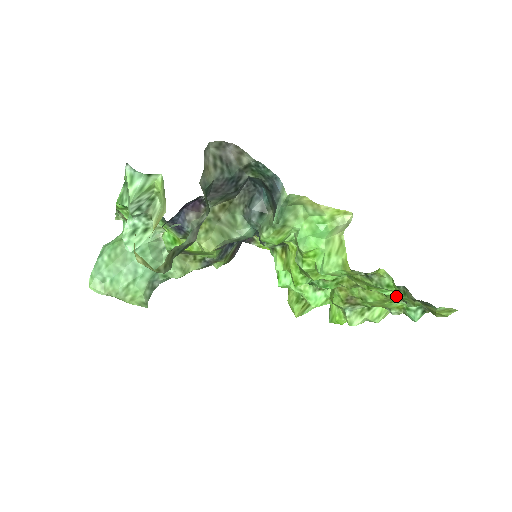
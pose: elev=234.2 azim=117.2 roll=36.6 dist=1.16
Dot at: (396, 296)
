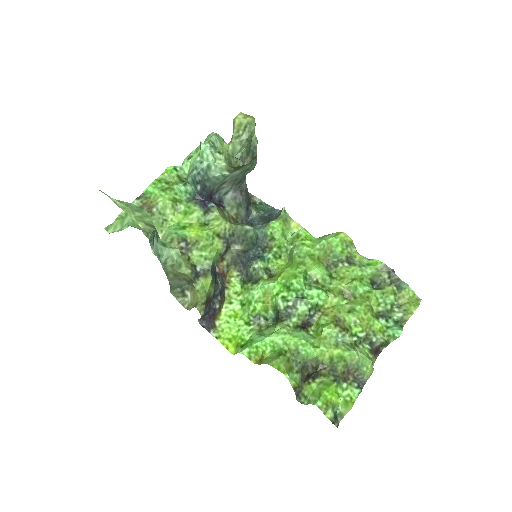
Dot at: (375, 296)
